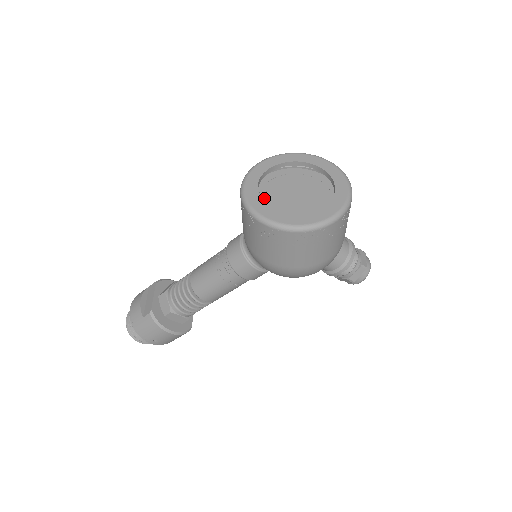
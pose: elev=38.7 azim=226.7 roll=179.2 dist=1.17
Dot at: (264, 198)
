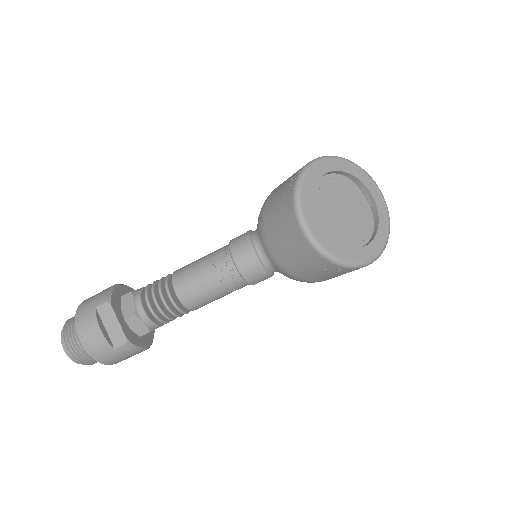
Dot at: occluded
